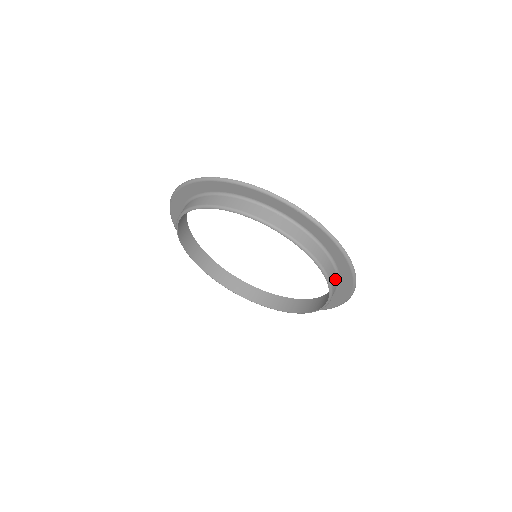
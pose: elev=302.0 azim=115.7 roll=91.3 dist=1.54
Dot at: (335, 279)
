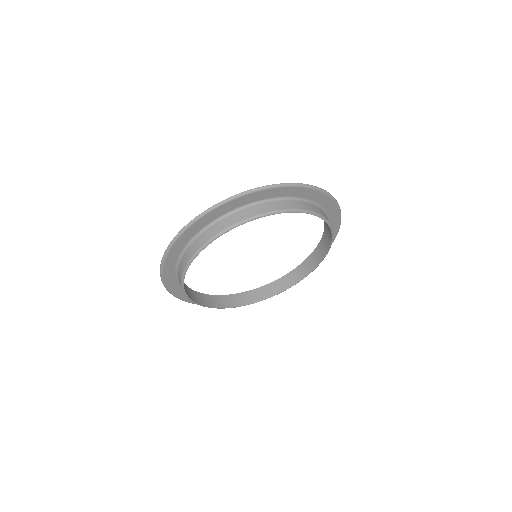
Dot at: occluded
